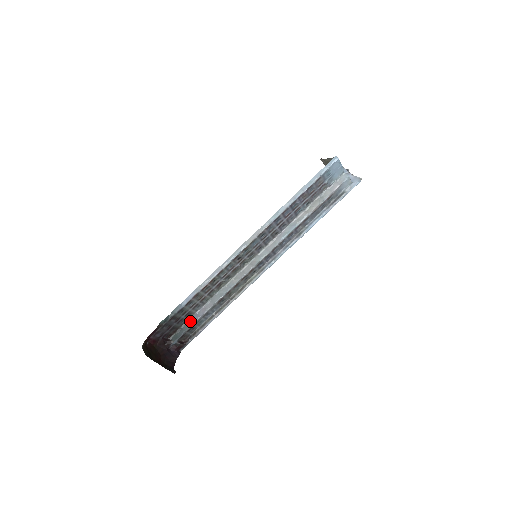
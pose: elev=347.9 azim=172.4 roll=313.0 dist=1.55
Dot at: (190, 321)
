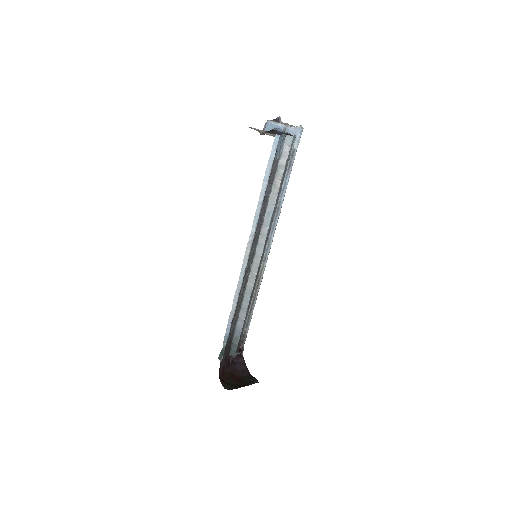
Dot at: (236, 334)
